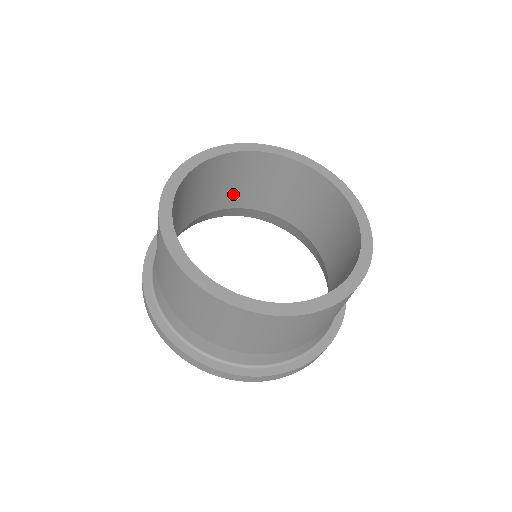
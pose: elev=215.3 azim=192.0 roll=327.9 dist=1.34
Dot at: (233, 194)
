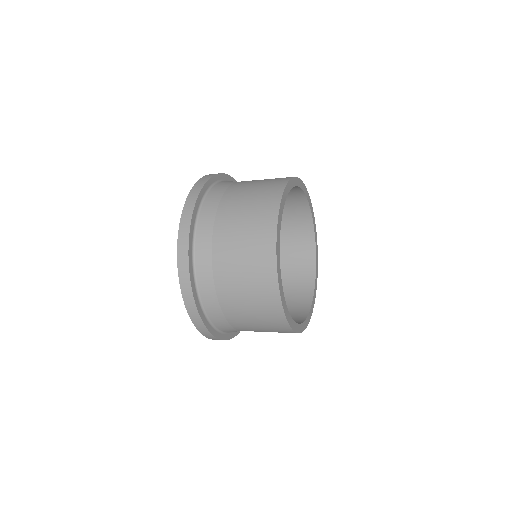
Dot at: occluded
